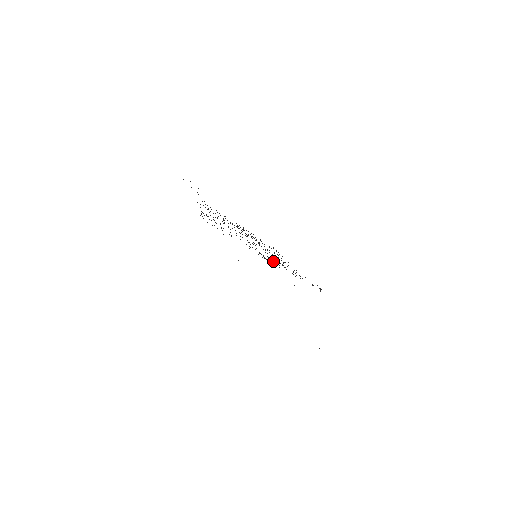
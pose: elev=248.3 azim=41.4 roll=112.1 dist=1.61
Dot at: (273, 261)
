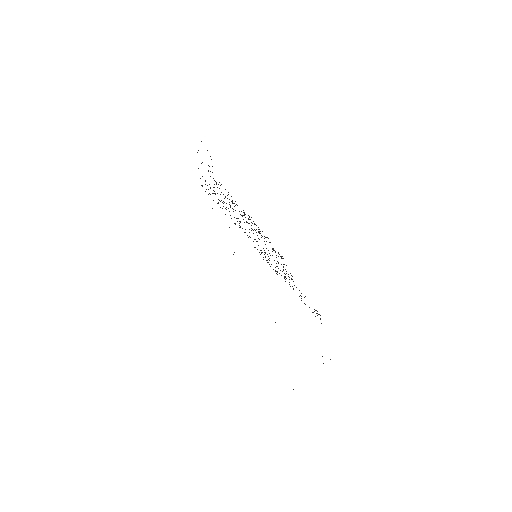
Dot at: occluded
